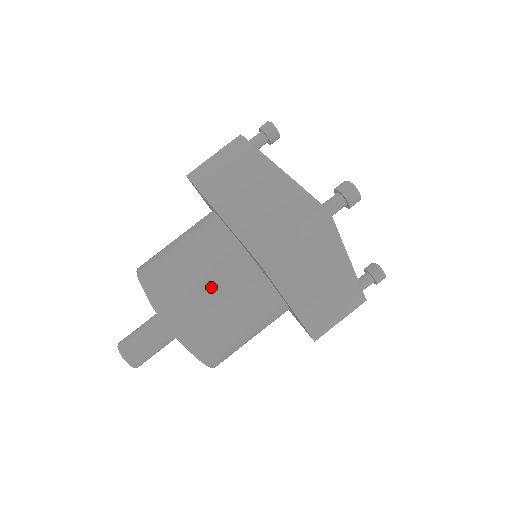
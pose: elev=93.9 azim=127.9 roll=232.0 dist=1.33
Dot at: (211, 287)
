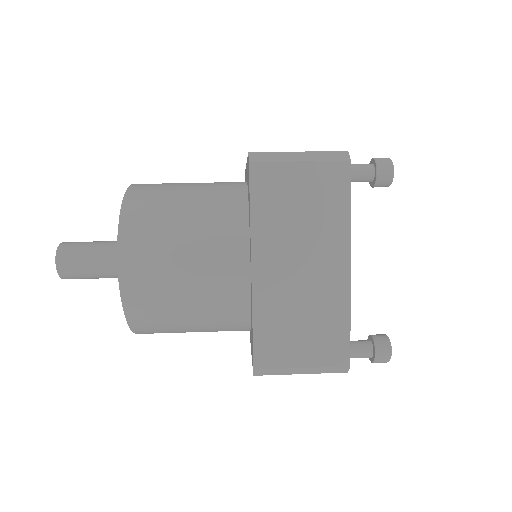
Dot at: (190, 198)
